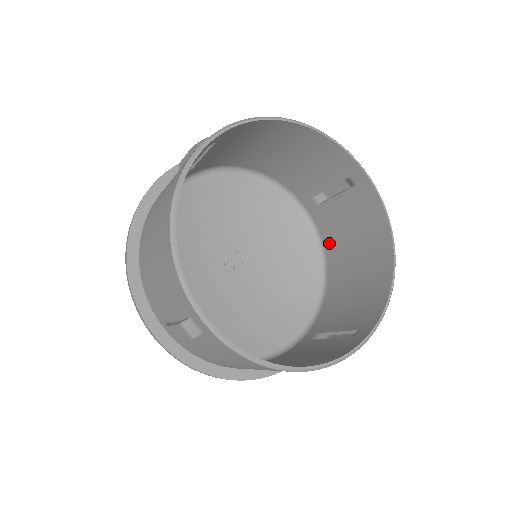
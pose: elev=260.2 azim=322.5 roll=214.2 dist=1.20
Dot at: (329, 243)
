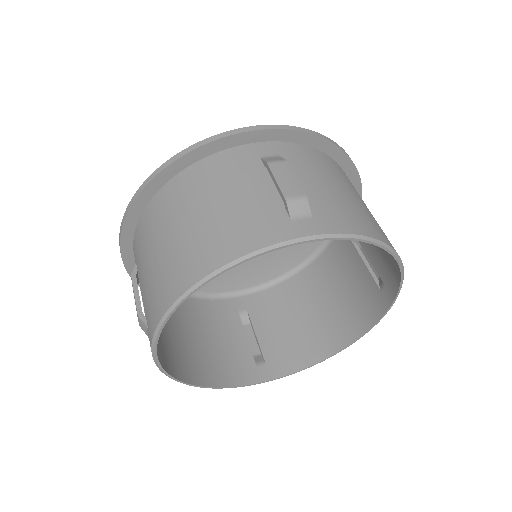
Dot at: (326, 260)
